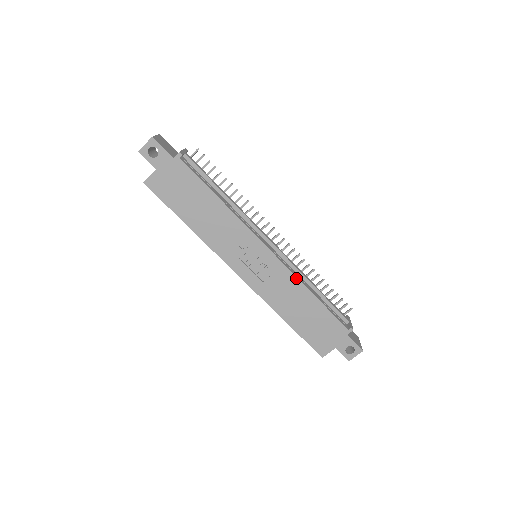
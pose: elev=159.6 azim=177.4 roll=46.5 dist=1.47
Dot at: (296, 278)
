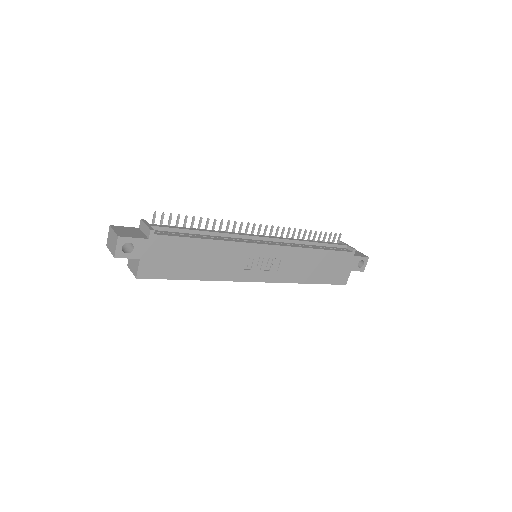
Dot at: (299, 248)
